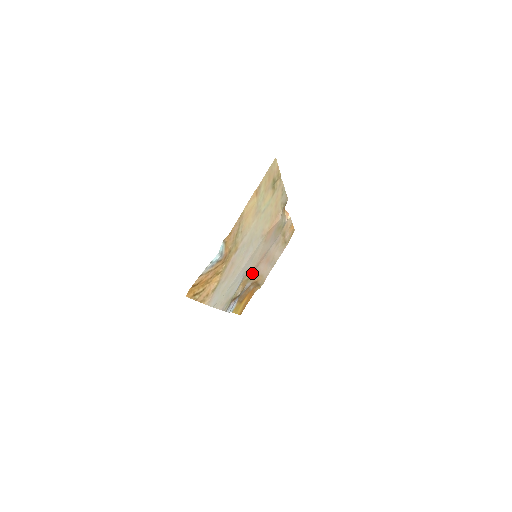
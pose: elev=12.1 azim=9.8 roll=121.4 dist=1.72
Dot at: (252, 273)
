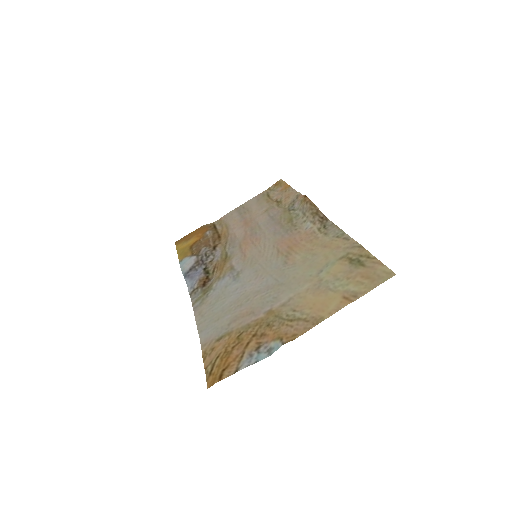
Dot at: (233, 252)
